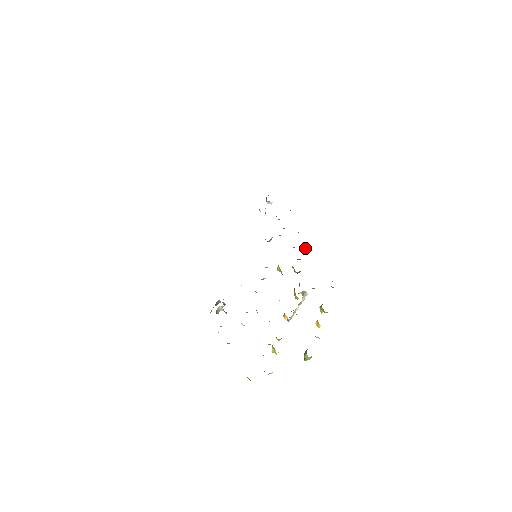
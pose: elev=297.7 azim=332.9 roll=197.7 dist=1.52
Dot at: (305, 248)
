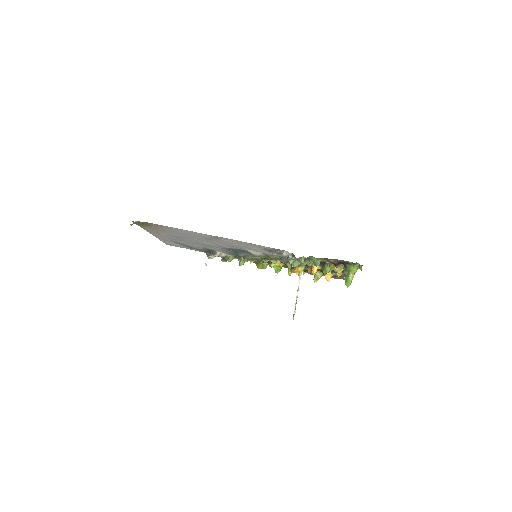
Dot at: (266, 264)
